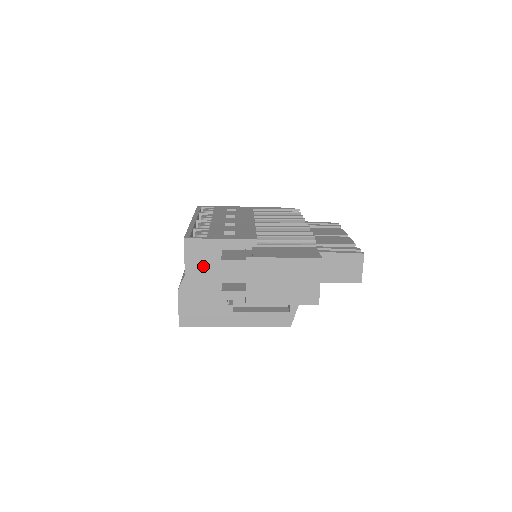
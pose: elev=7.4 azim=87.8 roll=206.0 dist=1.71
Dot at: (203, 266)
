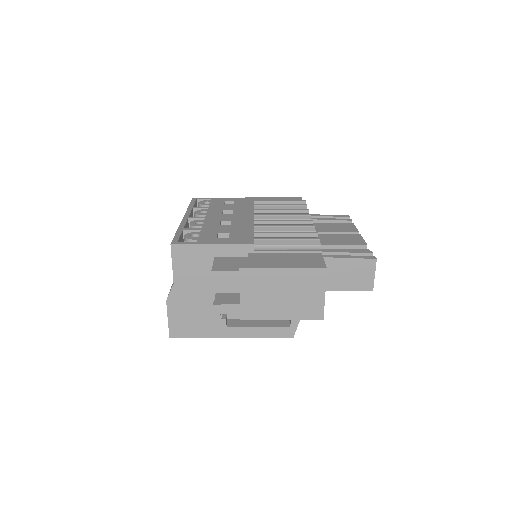
Dot at: (193, 274)
